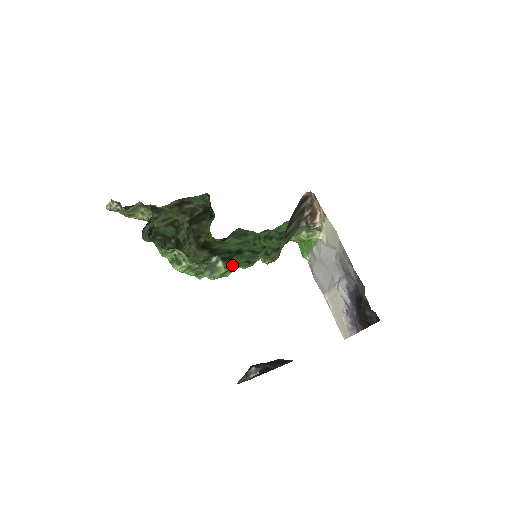
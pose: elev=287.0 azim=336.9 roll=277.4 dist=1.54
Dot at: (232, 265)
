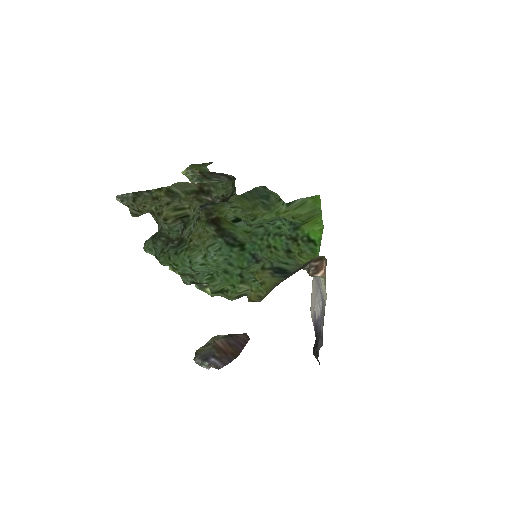
Dot at: (219, 294)
